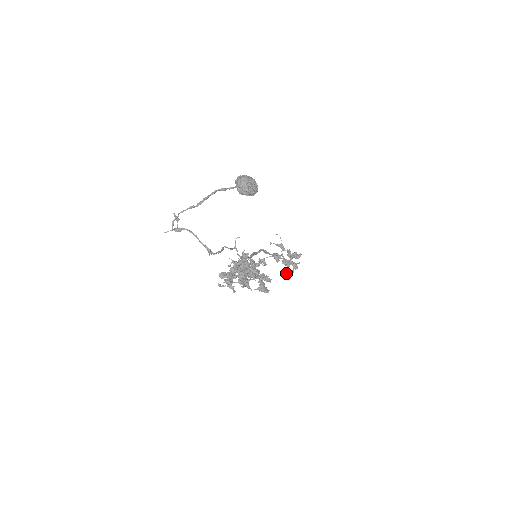
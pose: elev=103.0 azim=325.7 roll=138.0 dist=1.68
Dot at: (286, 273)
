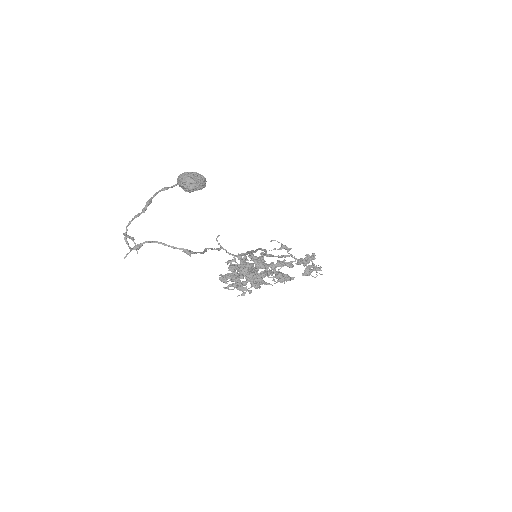
Dot at: (308, 272)
